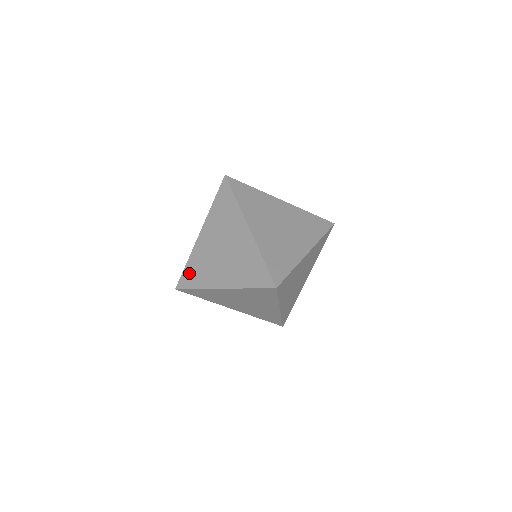
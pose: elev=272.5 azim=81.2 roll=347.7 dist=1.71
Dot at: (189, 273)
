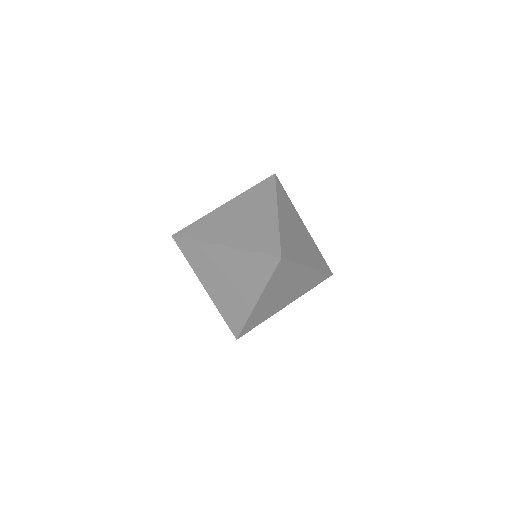
Dot at: (195, 227)
